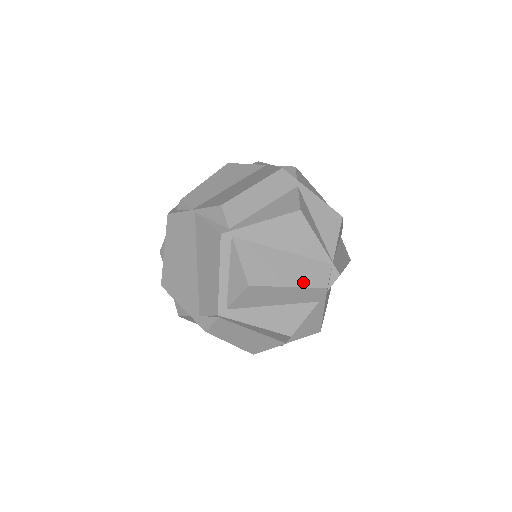
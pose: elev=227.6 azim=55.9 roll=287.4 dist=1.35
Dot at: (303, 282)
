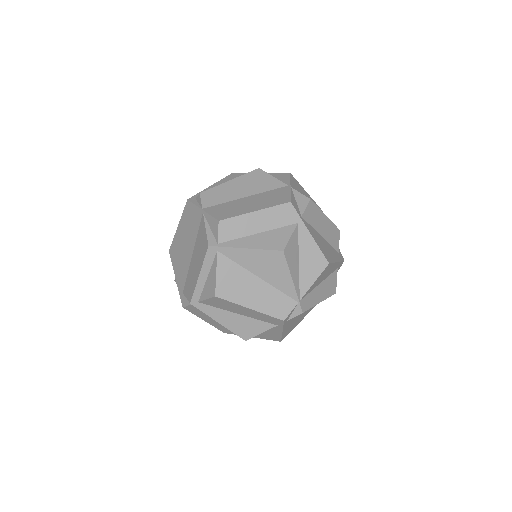
Dot at: (264, 309)
